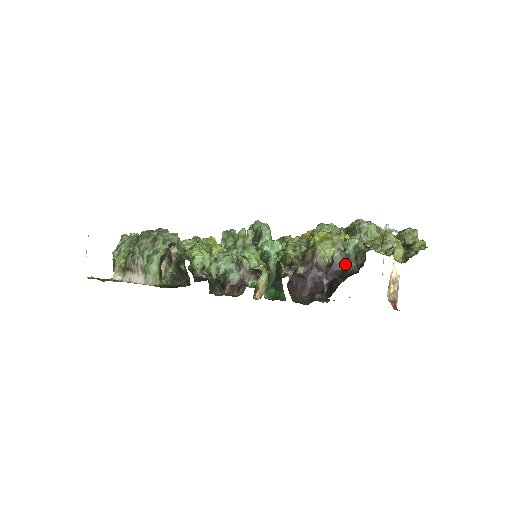
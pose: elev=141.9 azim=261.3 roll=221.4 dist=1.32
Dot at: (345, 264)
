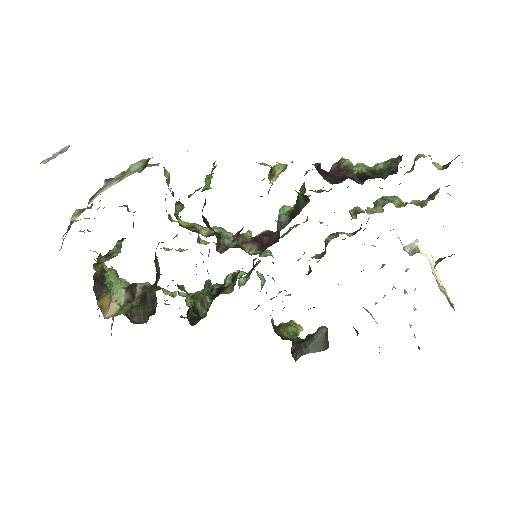
Dot at: (378, 175)
